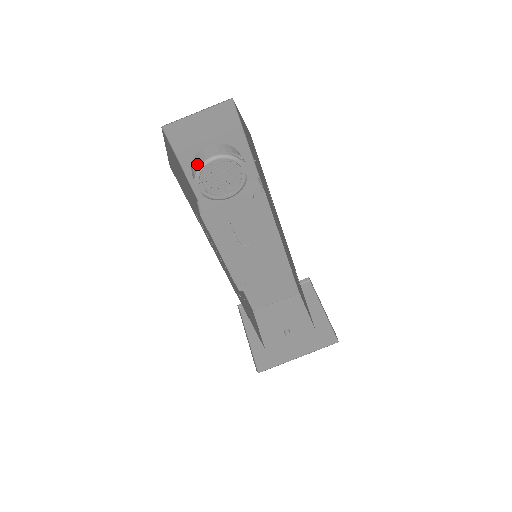
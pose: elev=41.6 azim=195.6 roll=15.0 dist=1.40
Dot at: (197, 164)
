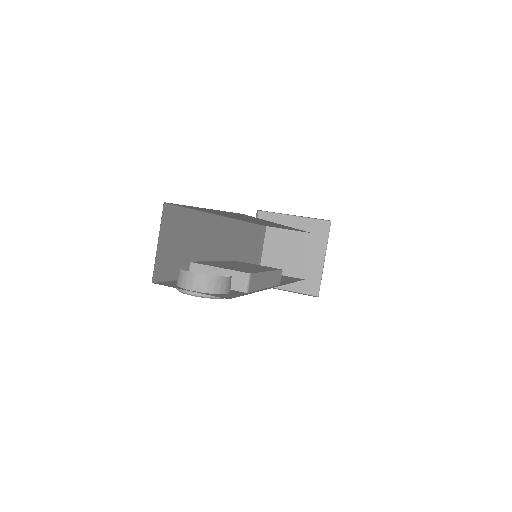
Dot at: (179, 285)
